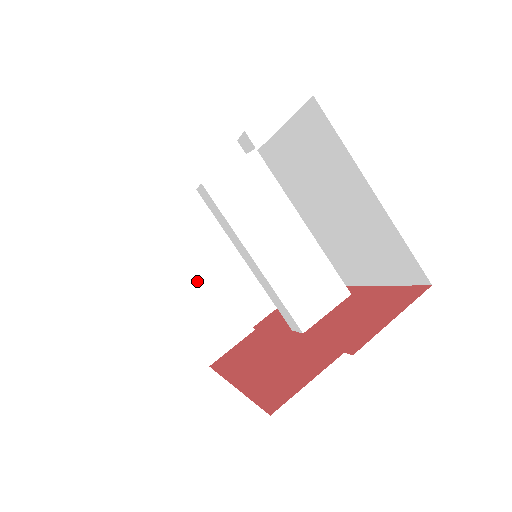
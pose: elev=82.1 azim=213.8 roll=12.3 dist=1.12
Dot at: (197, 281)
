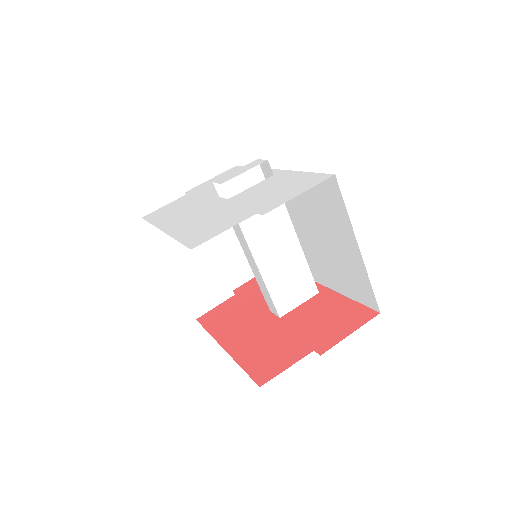
Dot at: (197, 253)
